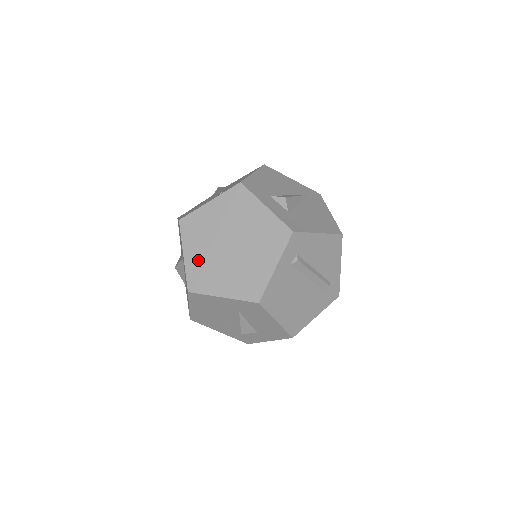
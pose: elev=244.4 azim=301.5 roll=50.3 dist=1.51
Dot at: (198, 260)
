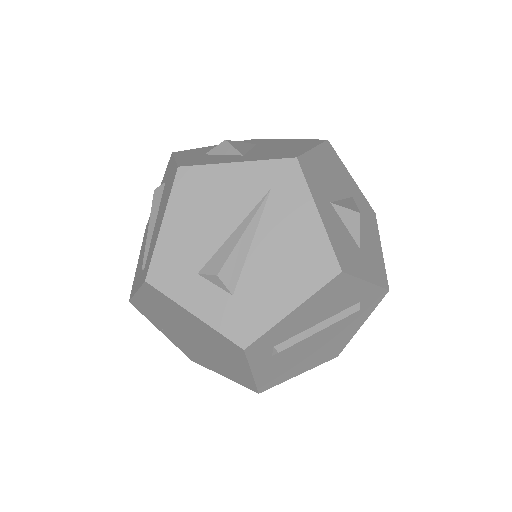
Dot at: (176, 341)
